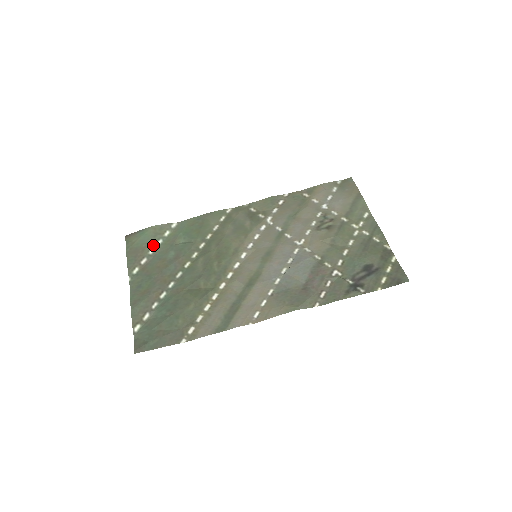
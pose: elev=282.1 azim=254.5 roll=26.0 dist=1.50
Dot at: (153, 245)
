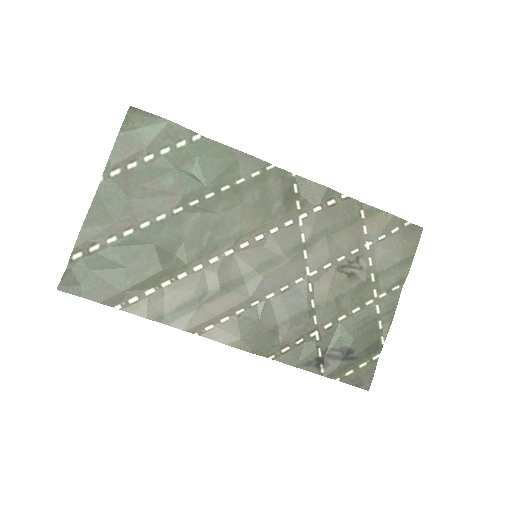
Dot at: (155, 150)
